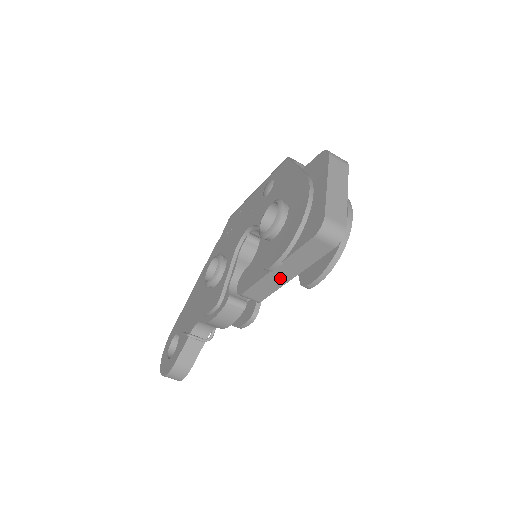
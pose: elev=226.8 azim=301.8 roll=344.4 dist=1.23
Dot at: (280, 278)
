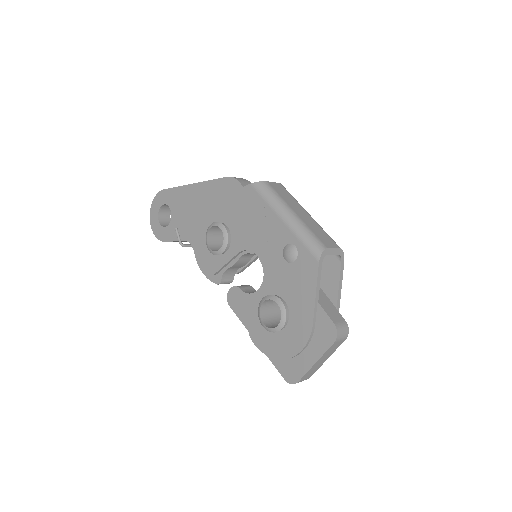
Dot at: occluded
